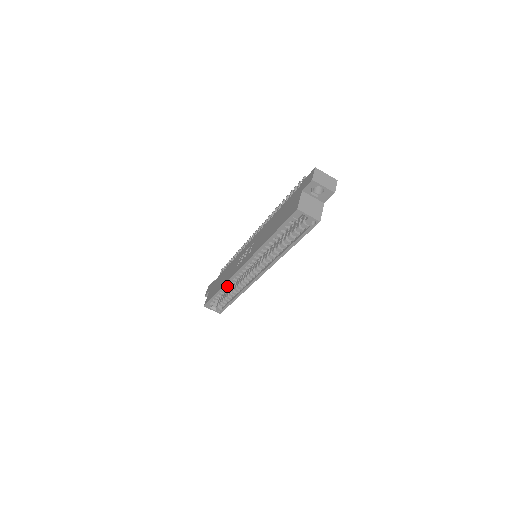
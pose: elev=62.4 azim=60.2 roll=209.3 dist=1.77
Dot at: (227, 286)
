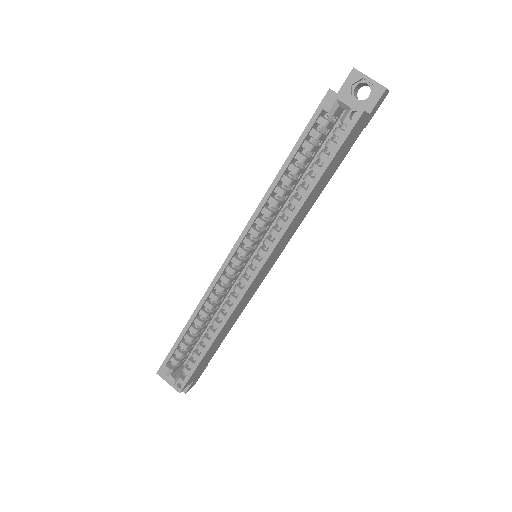
Dot at: (201, 313)
